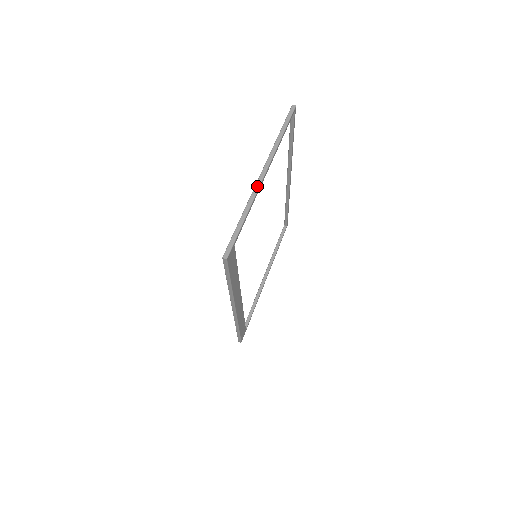
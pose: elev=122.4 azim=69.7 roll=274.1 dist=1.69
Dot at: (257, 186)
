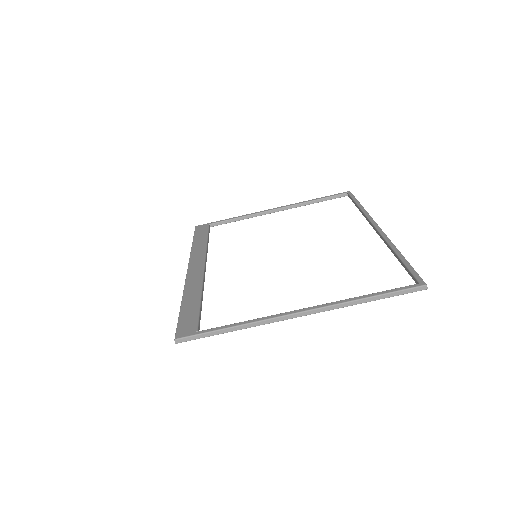
Dot at: (280, 319)
